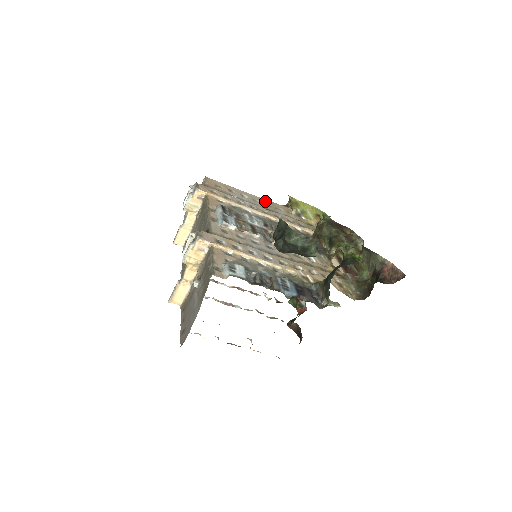
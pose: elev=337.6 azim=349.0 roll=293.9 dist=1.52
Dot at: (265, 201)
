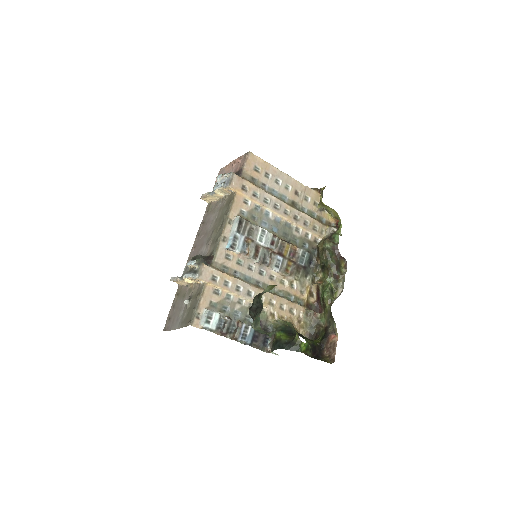
Dot at: (299, 185)
